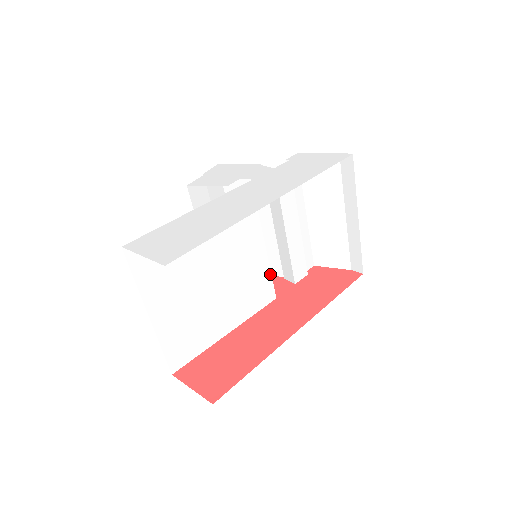
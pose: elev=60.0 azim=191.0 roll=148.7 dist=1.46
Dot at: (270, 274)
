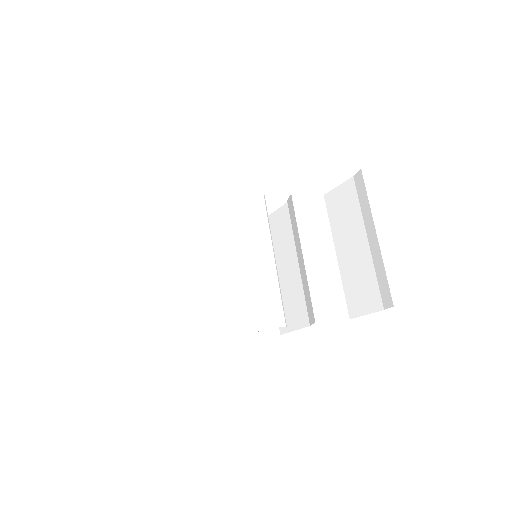
Dot at: (279, 293)
